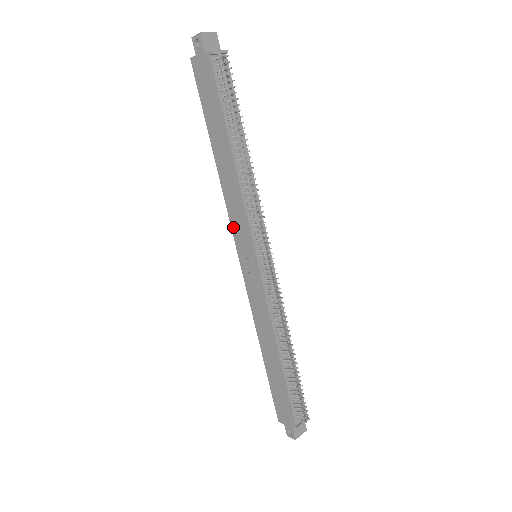
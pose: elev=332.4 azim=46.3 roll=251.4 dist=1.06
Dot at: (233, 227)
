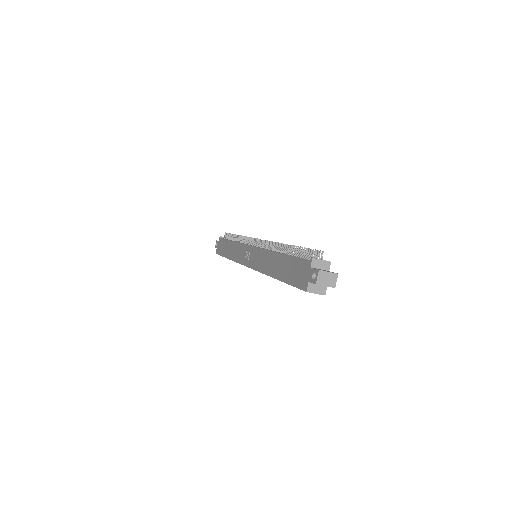
Dot at: (240, 262)
